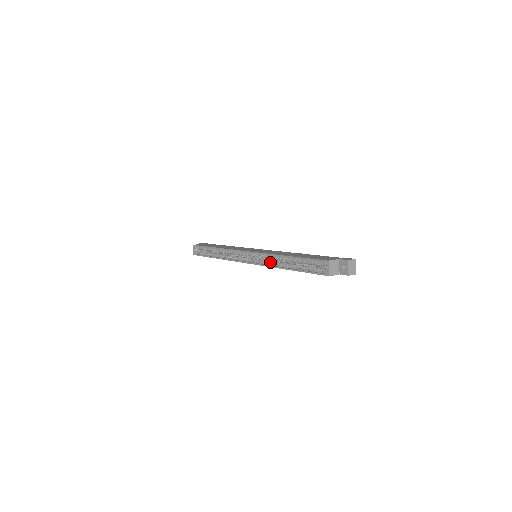
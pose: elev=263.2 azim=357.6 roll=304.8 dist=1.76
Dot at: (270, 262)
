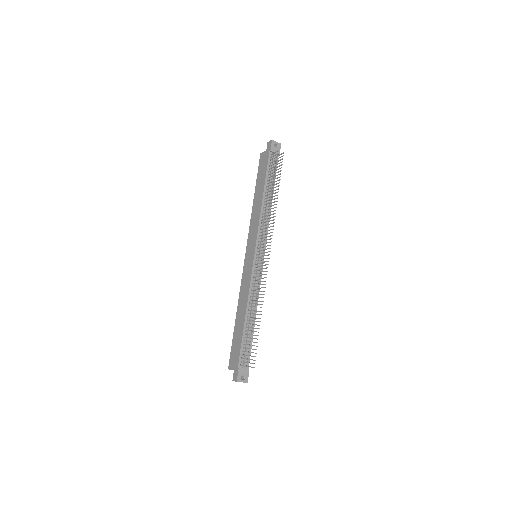
Dot at: occluded
